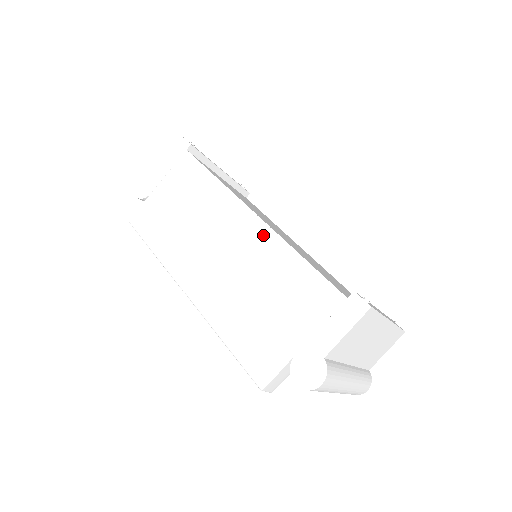
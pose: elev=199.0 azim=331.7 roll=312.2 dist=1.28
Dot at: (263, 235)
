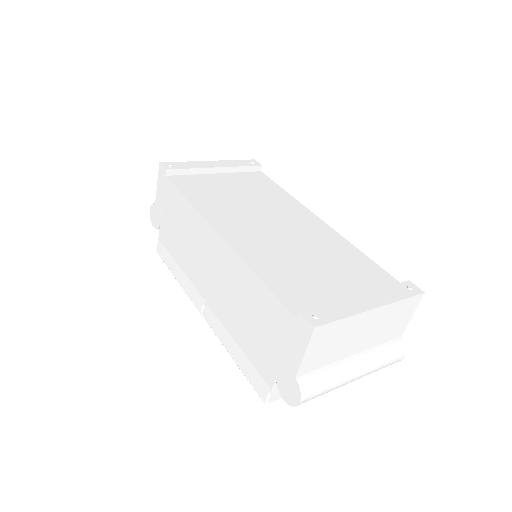
Dot at: (230, 257)
